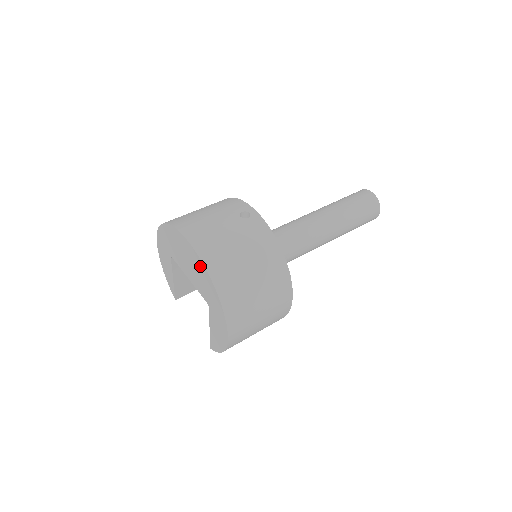
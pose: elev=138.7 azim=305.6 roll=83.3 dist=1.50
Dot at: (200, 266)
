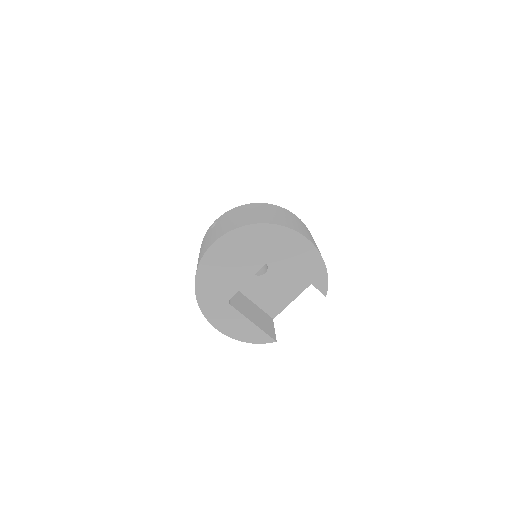
Dot at: (237, 237)
